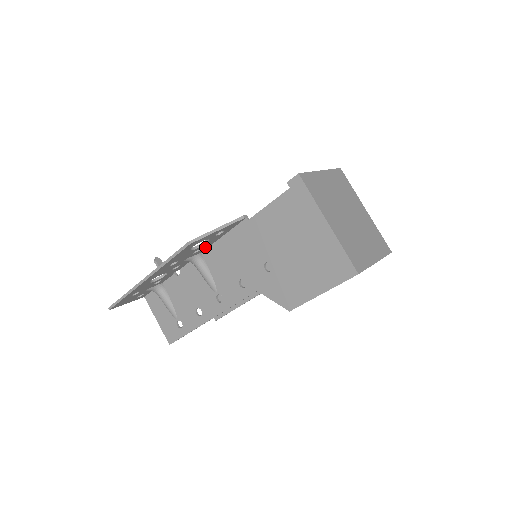
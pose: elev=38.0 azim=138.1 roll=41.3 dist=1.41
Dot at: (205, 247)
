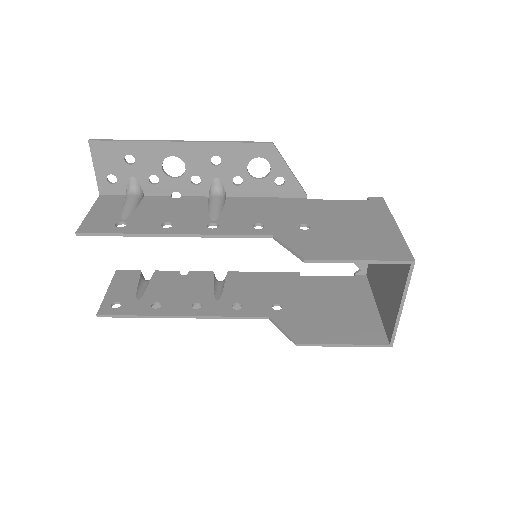
Dot at: (242, 190)
